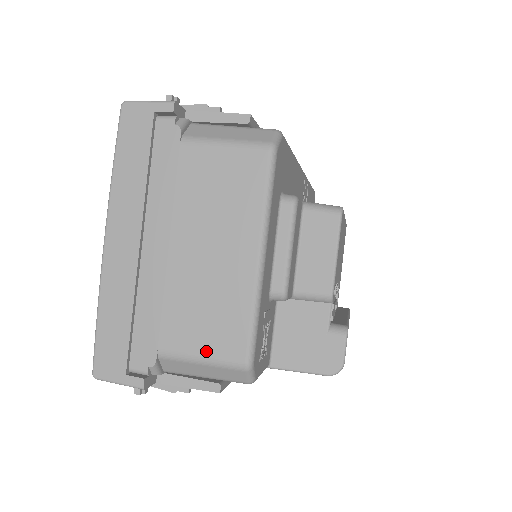
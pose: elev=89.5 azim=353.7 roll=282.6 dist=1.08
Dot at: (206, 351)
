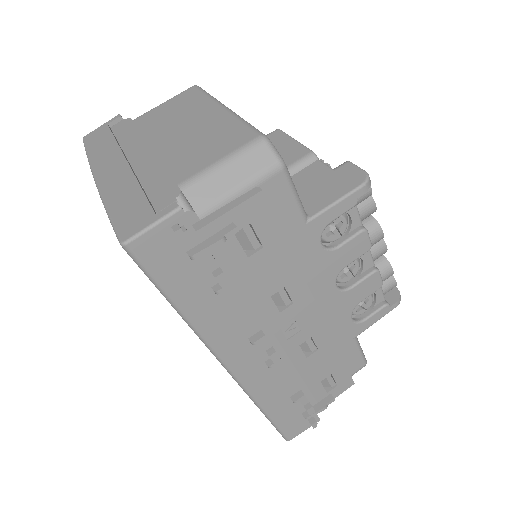
Dot at: (221, 155)
